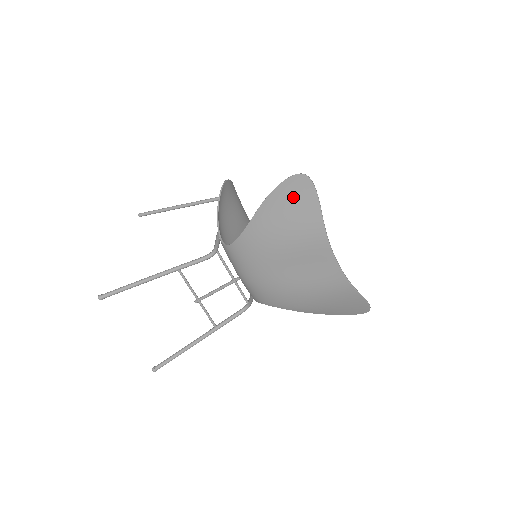
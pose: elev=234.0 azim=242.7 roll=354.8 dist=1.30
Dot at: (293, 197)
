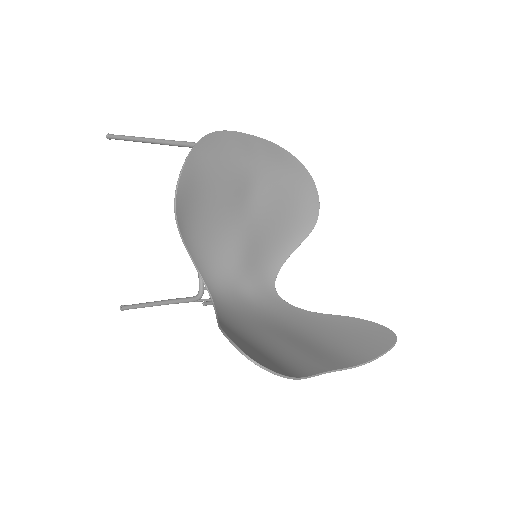
Dot at: occluded
